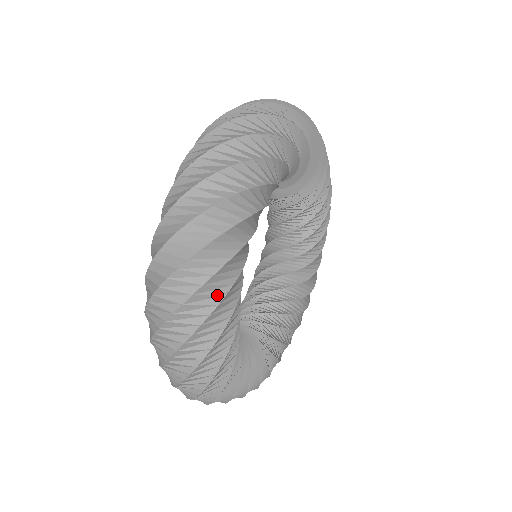
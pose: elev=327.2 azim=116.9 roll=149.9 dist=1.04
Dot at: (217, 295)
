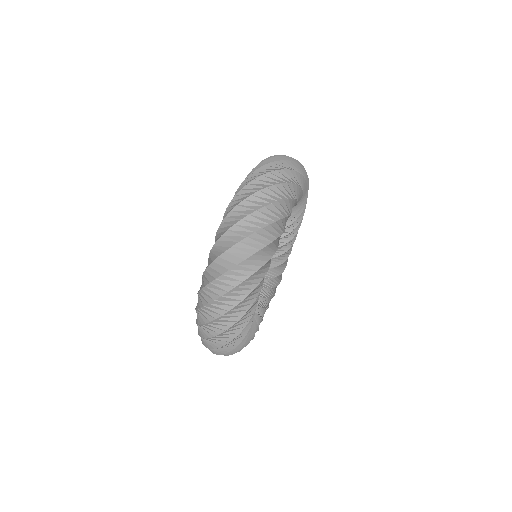
Dot at: (249, 304)
